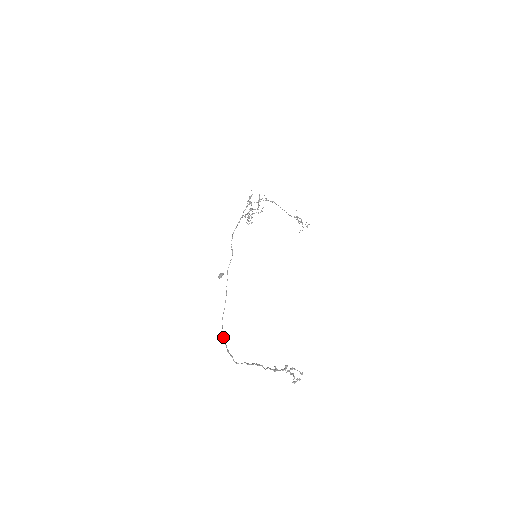
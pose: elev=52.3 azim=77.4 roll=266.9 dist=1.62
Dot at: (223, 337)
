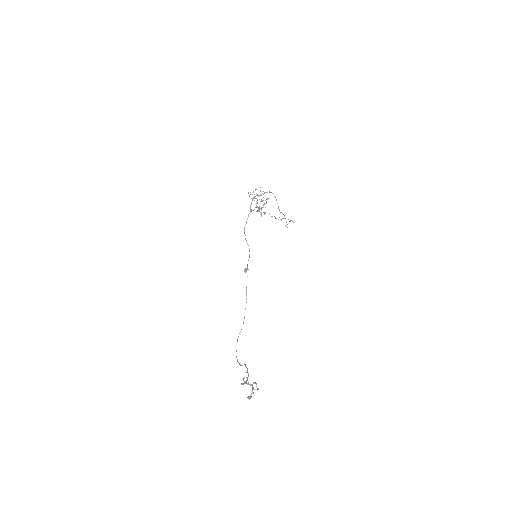
Dot at: (238, 336)
